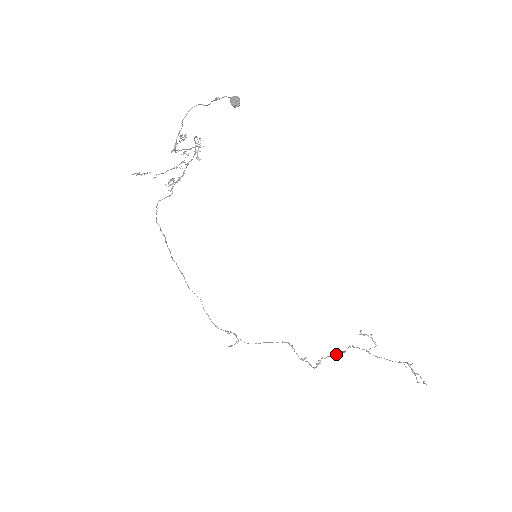
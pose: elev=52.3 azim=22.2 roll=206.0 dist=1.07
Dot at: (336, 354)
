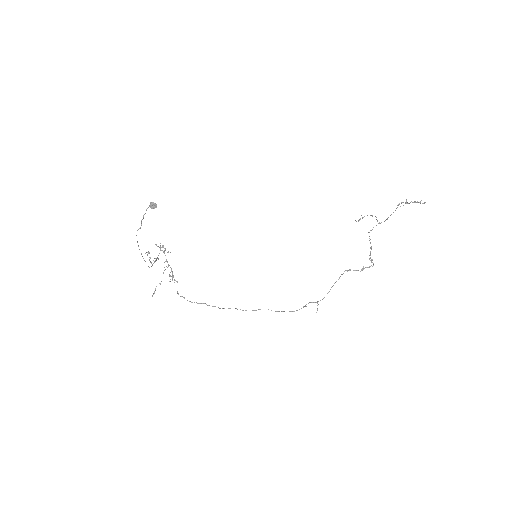
Dot at: occluded
